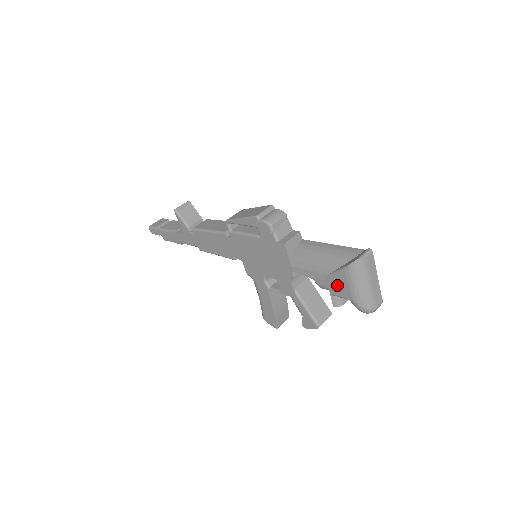
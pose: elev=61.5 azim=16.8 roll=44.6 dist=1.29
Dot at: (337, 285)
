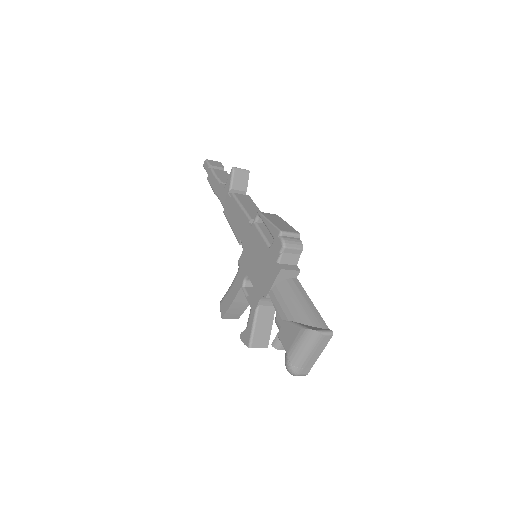
Dot at: (287, 333)
